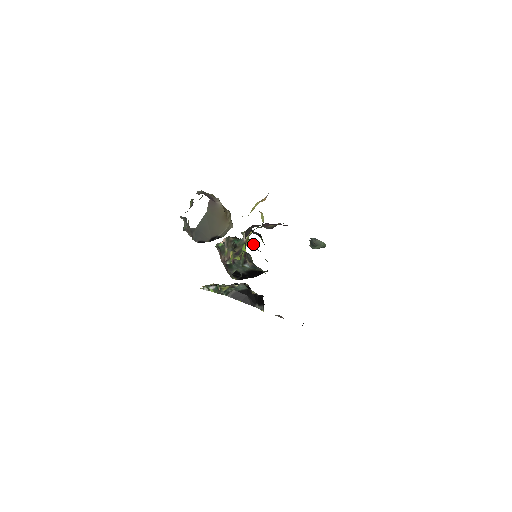
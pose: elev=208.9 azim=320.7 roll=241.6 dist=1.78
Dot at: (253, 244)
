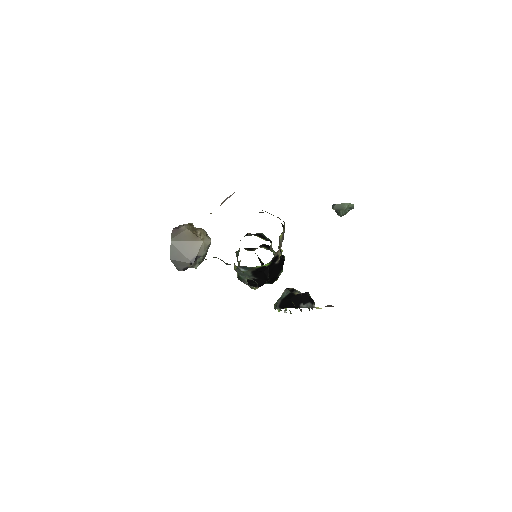
Dot at: (264, 246)
